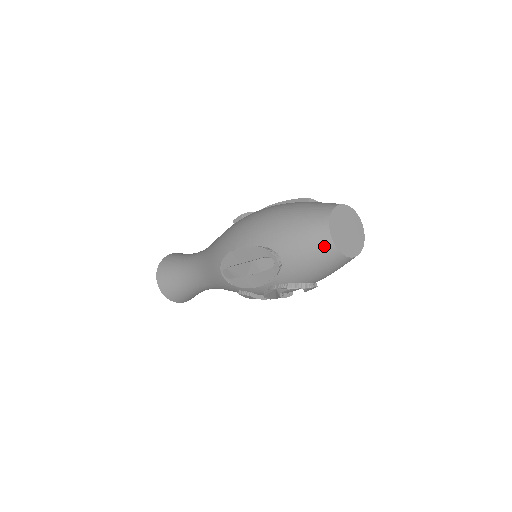
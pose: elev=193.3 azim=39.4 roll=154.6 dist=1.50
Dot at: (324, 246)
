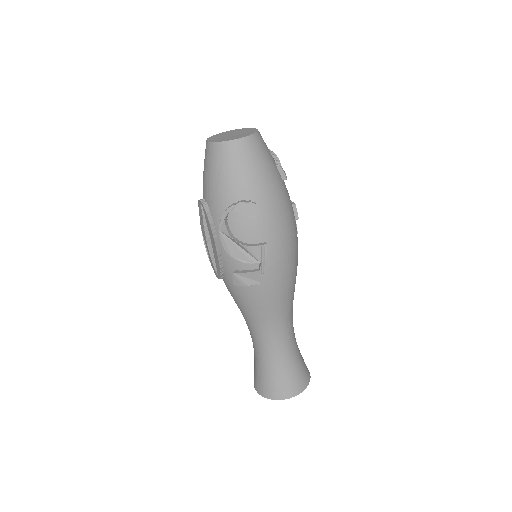
Dot at: (207, 152)
